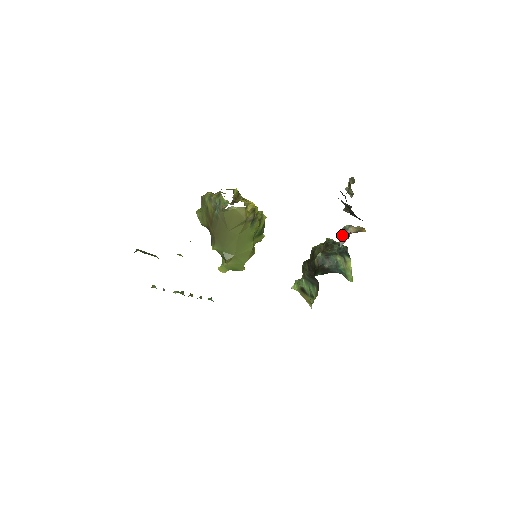
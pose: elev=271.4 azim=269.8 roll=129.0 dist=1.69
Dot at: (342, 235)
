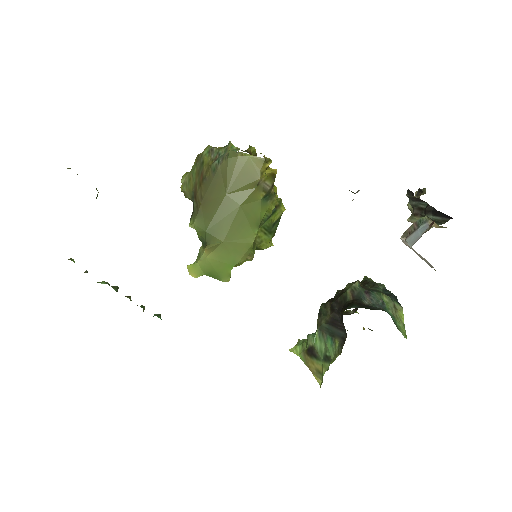
Dot at: (414, 231)
